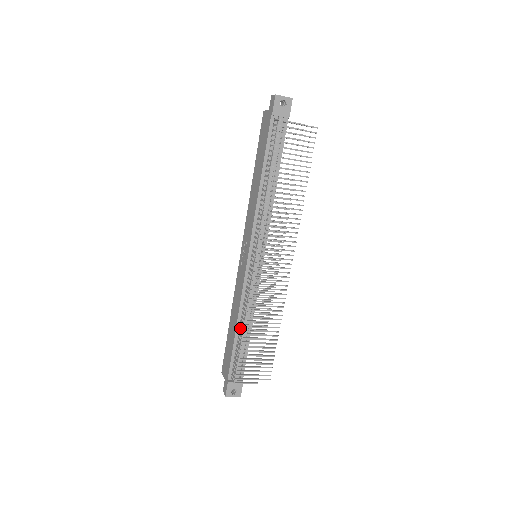
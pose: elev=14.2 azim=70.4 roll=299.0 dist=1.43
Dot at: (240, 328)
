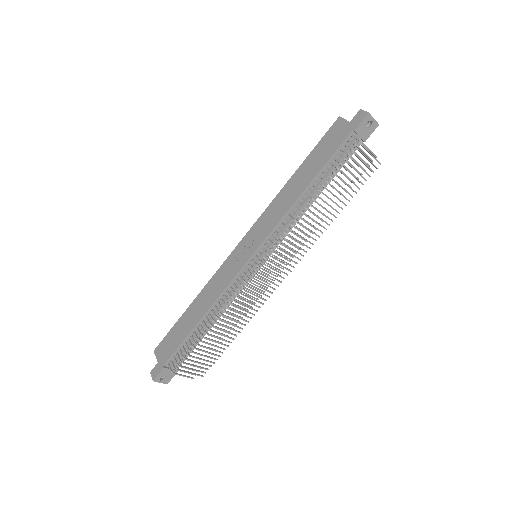
Dot at: (204, 320)
